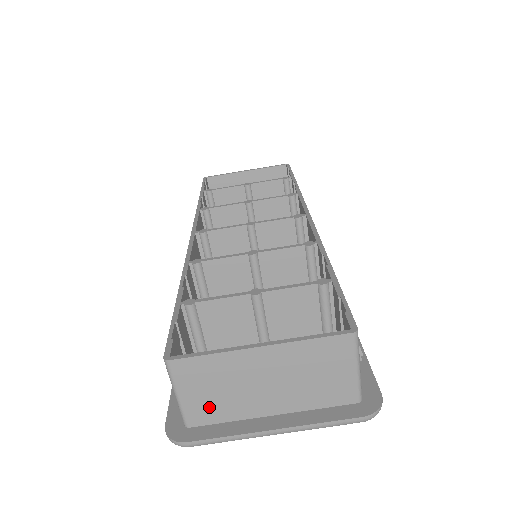
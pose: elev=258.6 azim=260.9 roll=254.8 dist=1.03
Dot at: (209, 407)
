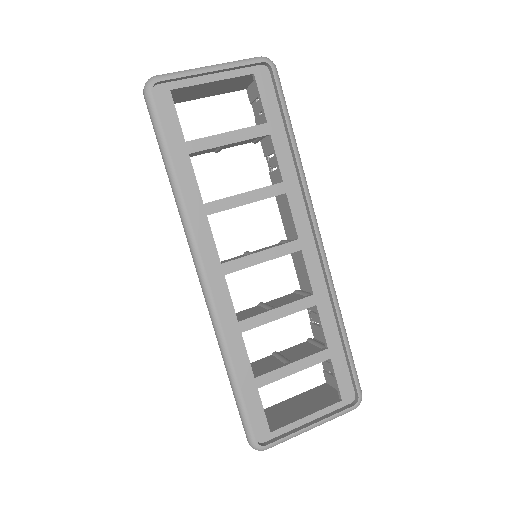
Dot at: occluded
